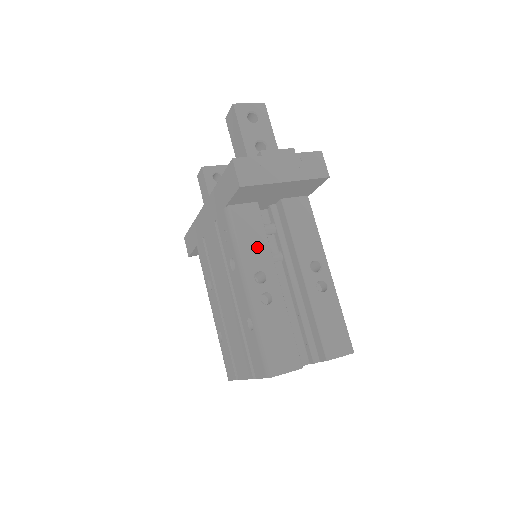
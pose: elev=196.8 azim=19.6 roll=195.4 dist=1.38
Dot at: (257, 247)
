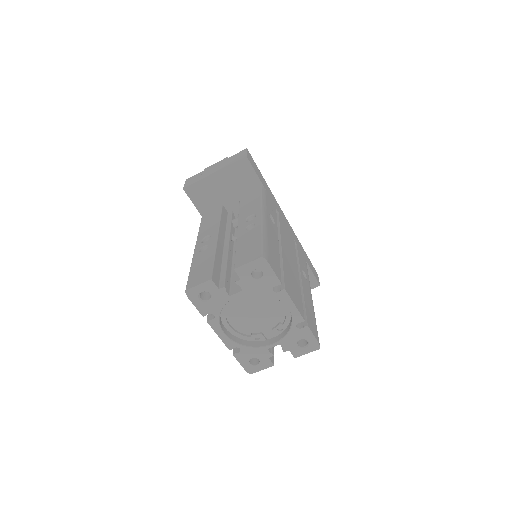
Dot at: (211, 226)
